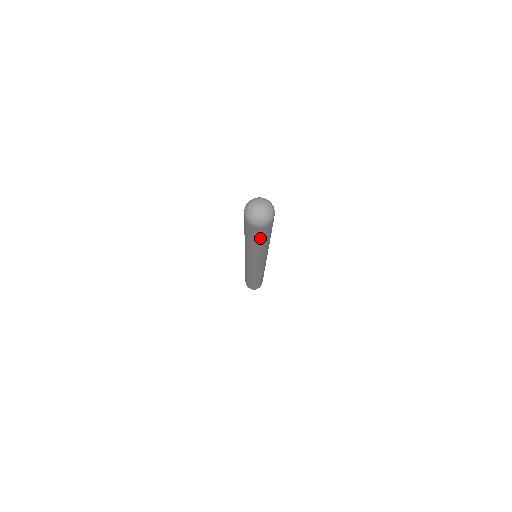
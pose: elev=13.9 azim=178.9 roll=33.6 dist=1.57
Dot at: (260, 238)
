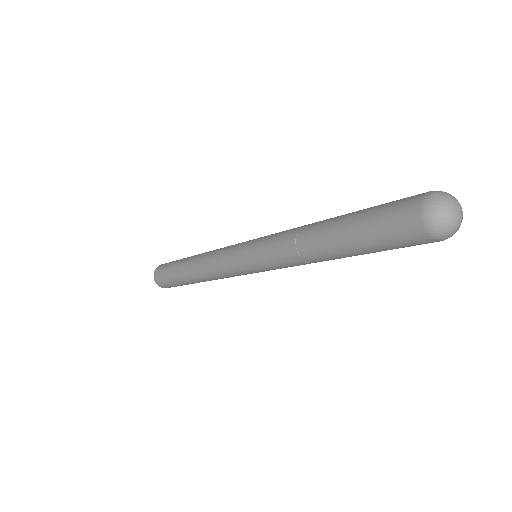
Dot at: occluded
